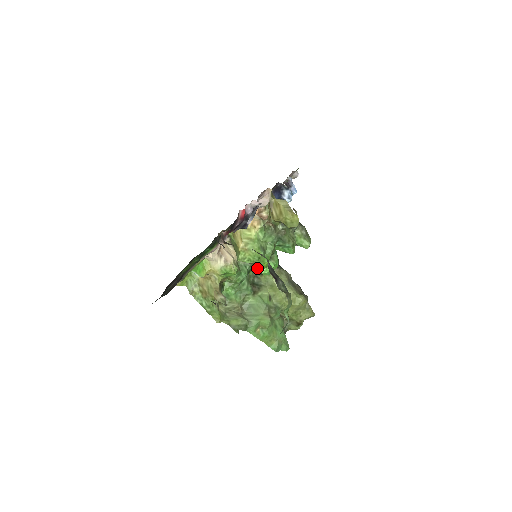
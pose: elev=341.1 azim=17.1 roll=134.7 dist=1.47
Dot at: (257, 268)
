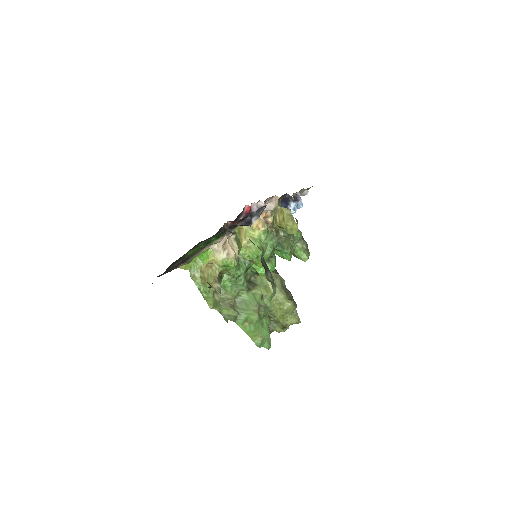
Dot at: (255, 267)
